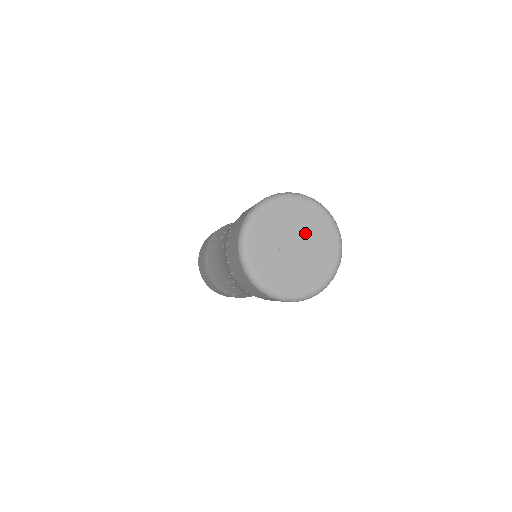
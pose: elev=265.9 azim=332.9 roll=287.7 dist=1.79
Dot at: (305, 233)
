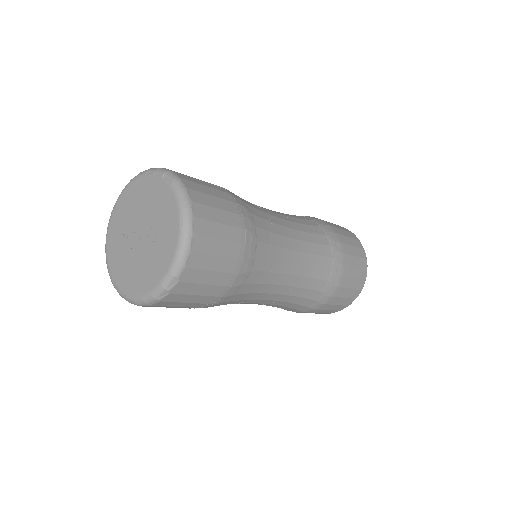
Dot at: (152, 221)
